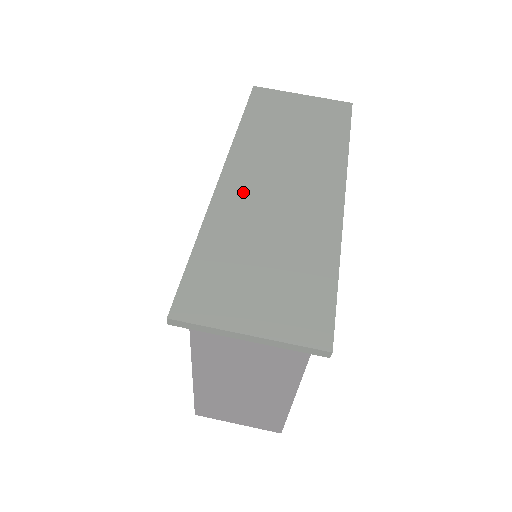
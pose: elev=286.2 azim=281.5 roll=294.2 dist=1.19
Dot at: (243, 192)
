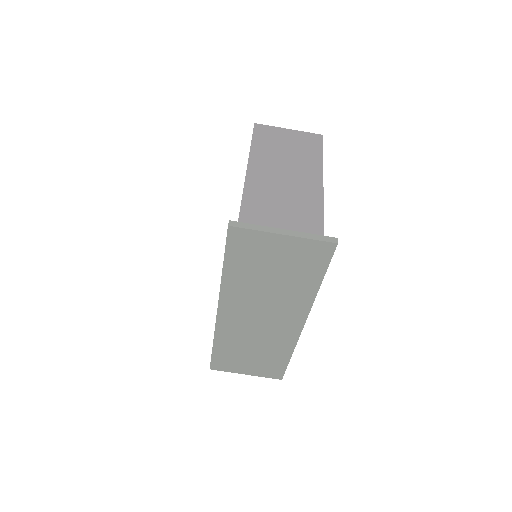
Dot at: (234, 324)
